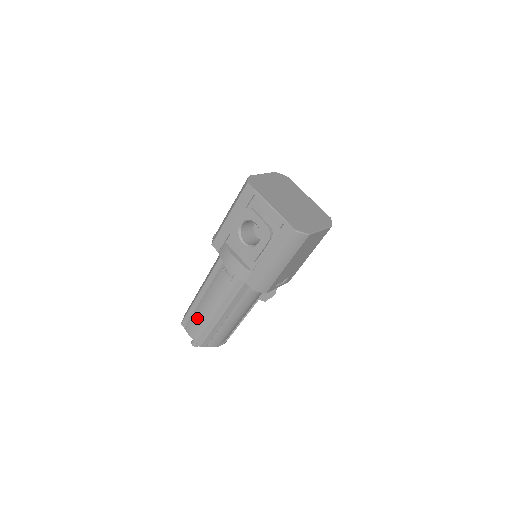
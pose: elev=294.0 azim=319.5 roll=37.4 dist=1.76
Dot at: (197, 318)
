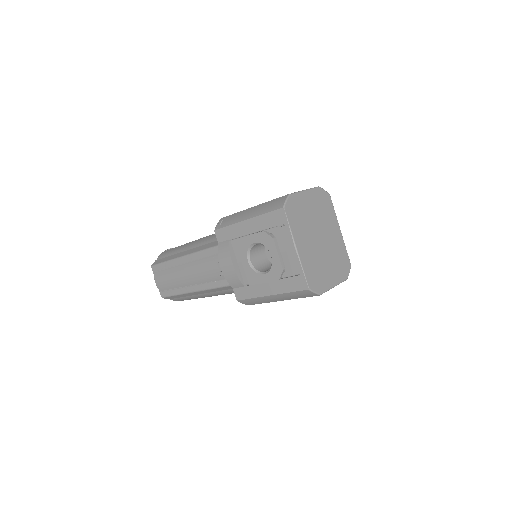
Dot at: (170, 276)
